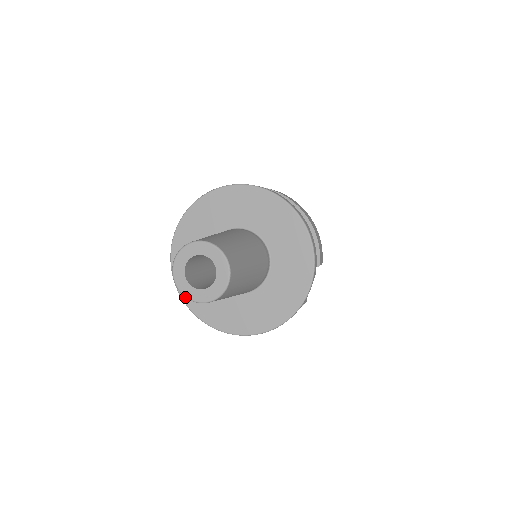
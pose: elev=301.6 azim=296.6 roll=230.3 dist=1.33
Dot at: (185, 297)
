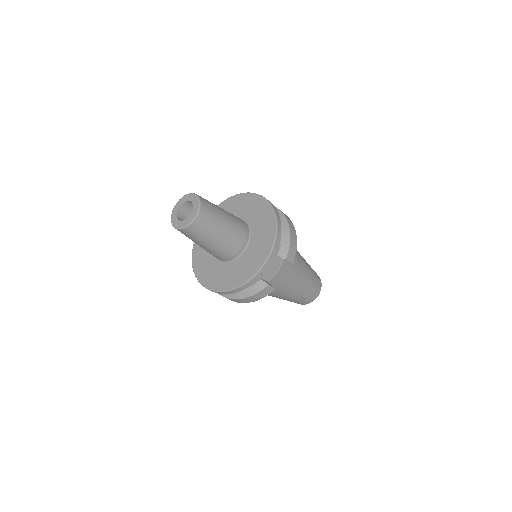
Dot at: (194, 261)
